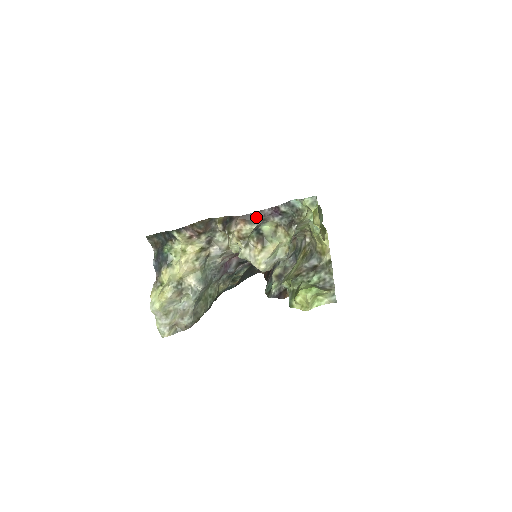
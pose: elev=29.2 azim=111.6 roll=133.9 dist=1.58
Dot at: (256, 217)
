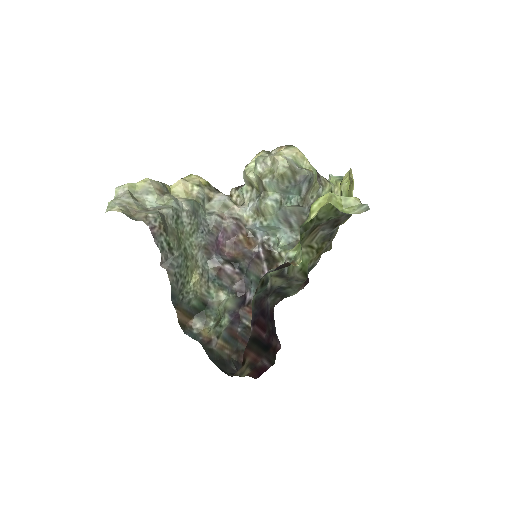
Dot at: occluded
